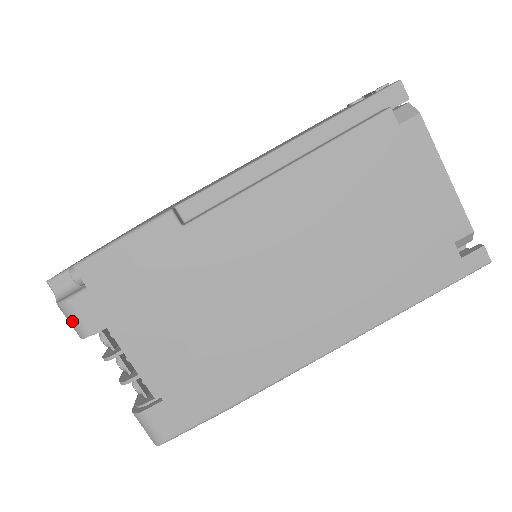
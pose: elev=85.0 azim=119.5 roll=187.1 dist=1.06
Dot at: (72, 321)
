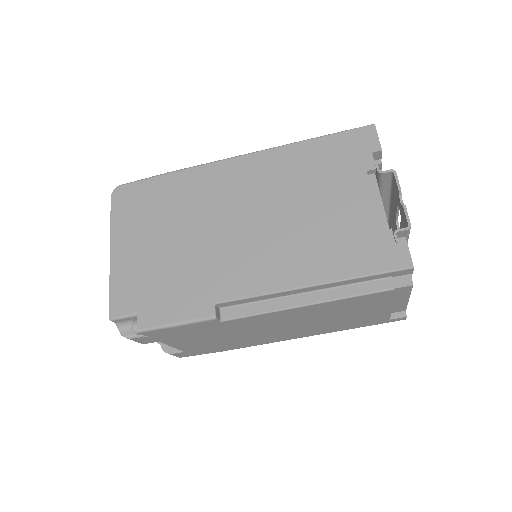
Dot at: occluded
